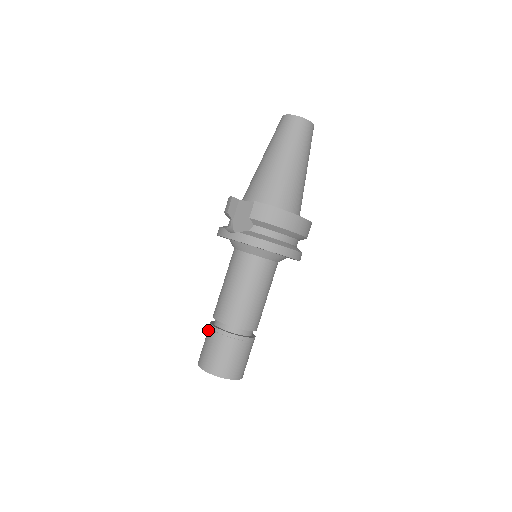
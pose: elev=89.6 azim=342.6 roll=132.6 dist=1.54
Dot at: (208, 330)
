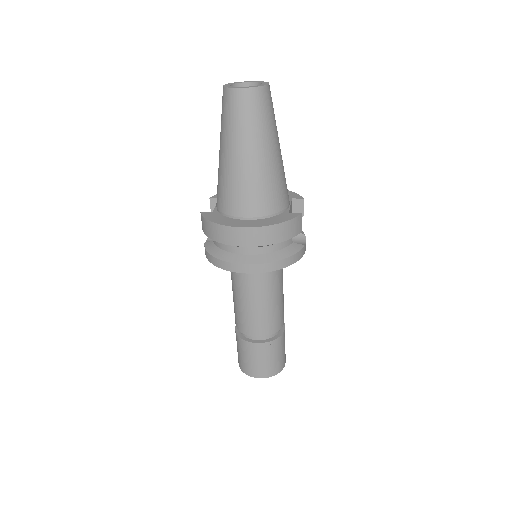
Dot at: occluded
